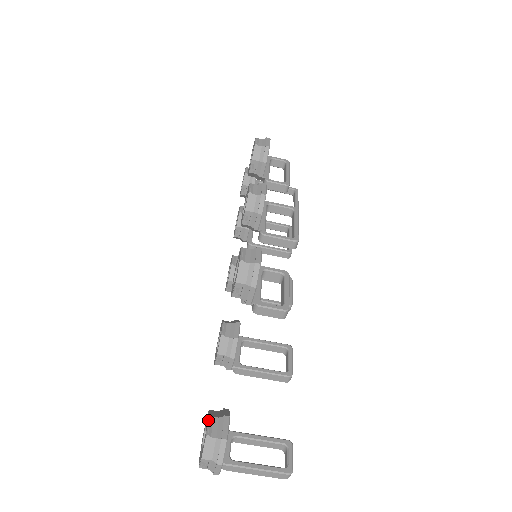
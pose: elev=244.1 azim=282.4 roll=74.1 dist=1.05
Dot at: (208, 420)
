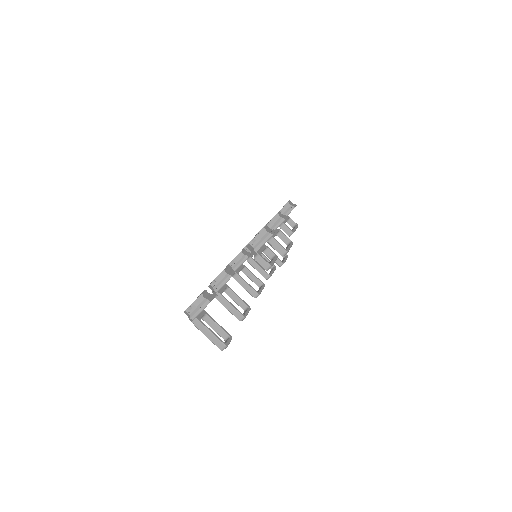
Dot at: (204, 290)
